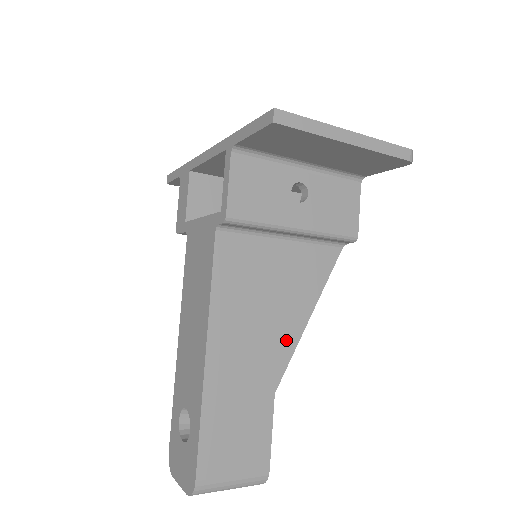
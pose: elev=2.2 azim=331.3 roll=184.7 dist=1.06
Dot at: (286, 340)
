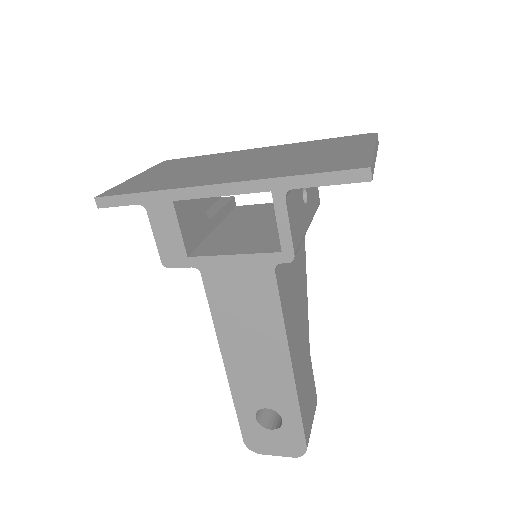
Dot at: (305, 312)
